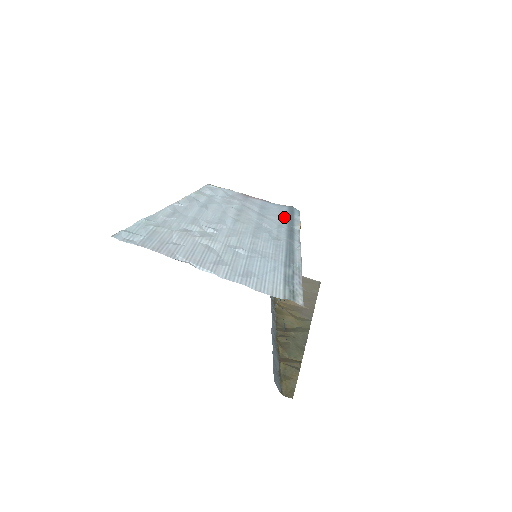
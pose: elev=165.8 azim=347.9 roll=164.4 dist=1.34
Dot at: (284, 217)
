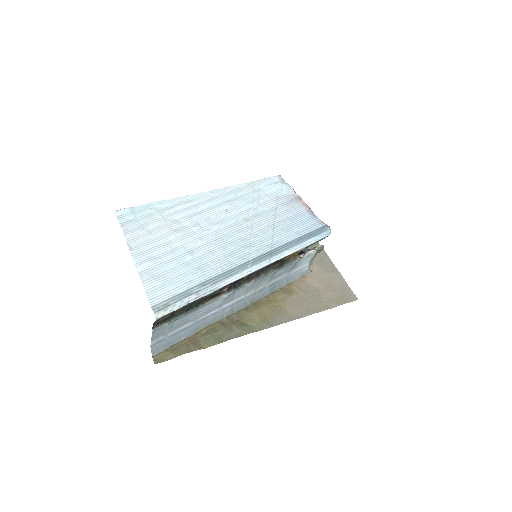
Dot at: (295, 236)
